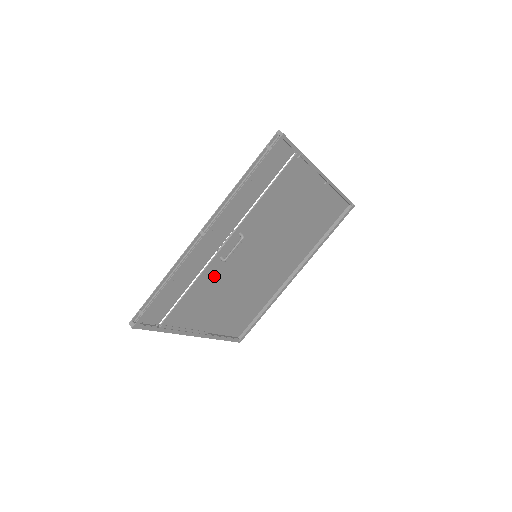
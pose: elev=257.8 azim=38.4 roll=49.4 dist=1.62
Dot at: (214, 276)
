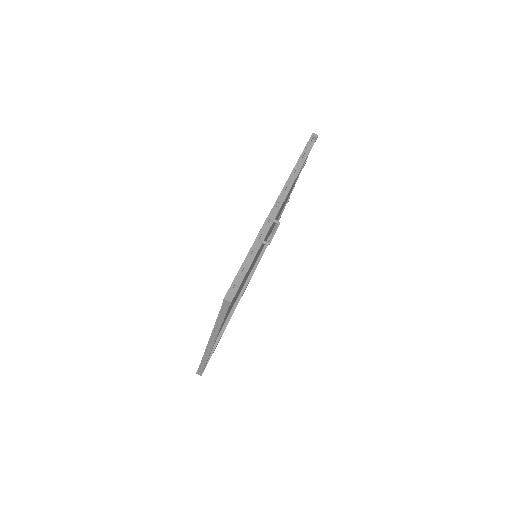
Dot at: (252, 263)
